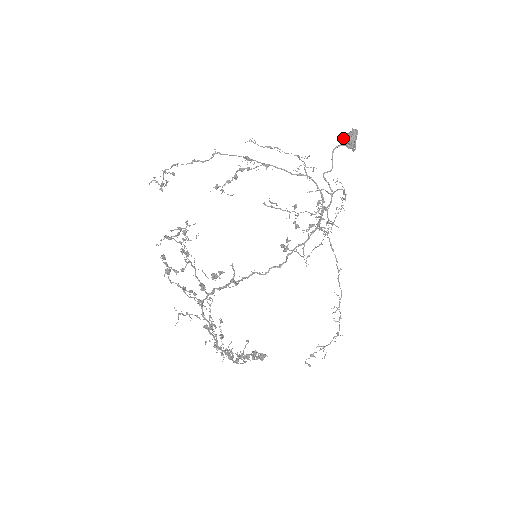
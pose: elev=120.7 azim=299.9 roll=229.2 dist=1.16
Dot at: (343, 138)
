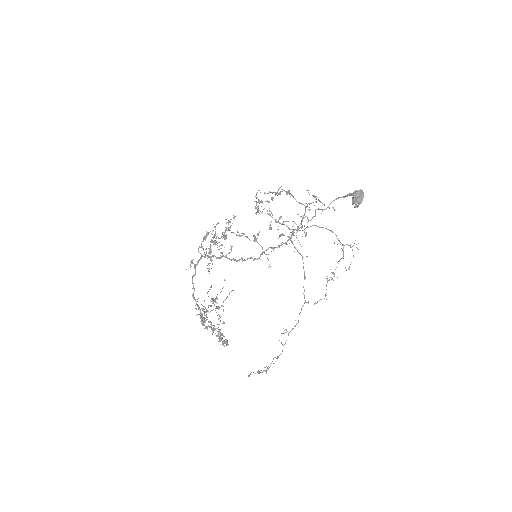
Dot at: occluded
